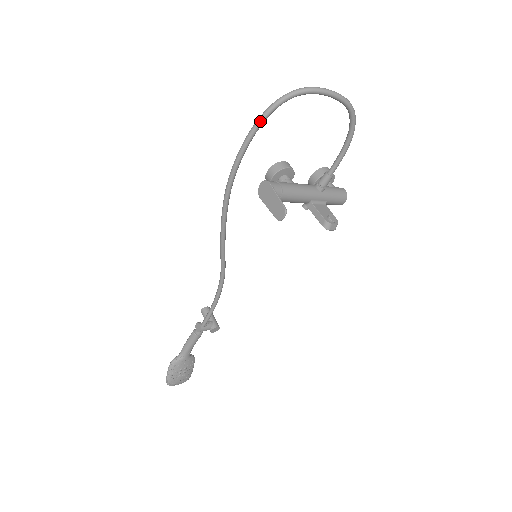
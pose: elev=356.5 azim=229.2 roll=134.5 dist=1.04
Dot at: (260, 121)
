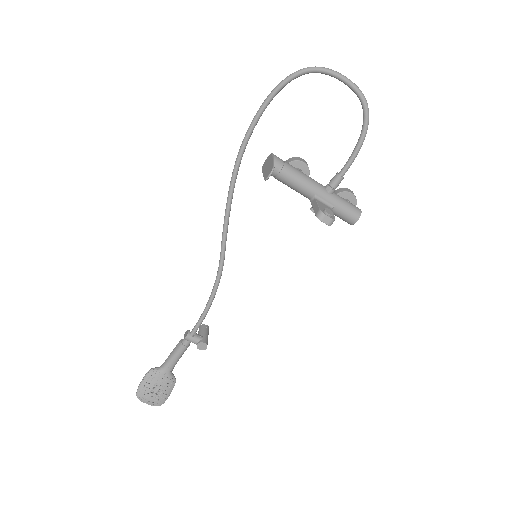
Dot at: (275, 89)
